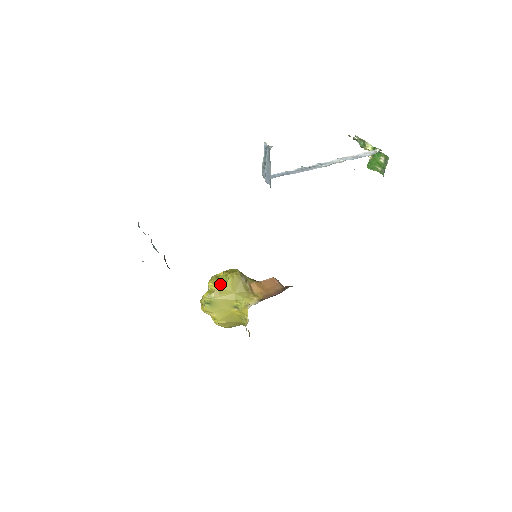
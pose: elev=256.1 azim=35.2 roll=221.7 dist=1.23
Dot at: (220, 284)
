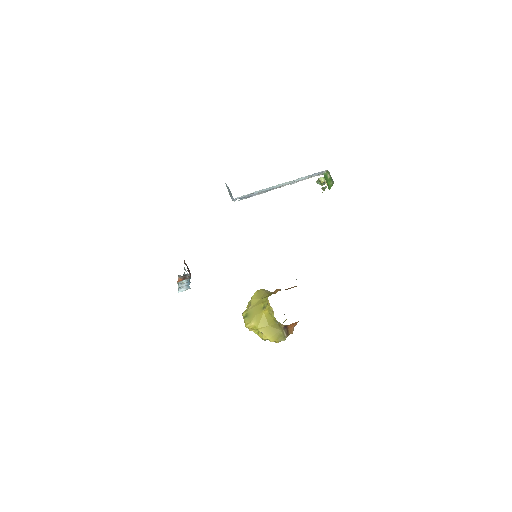
Dot at: occluded
